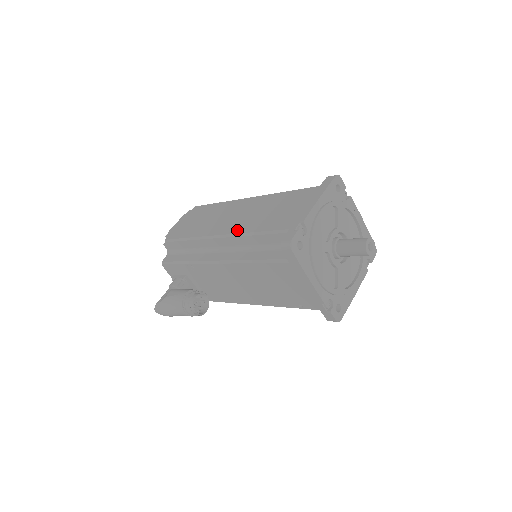
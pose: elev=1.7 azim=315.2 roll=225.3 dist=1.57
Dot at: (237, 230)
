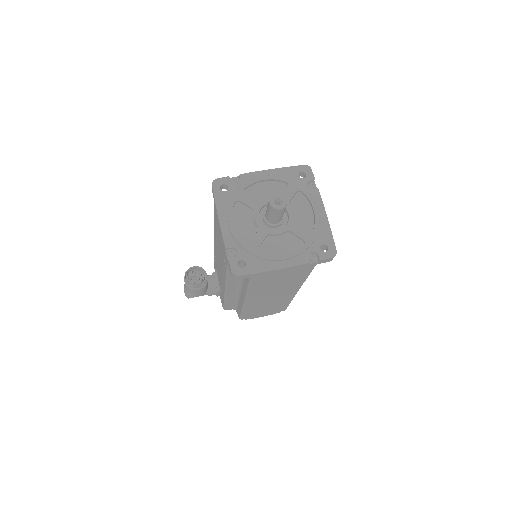
Dot at: occluded
